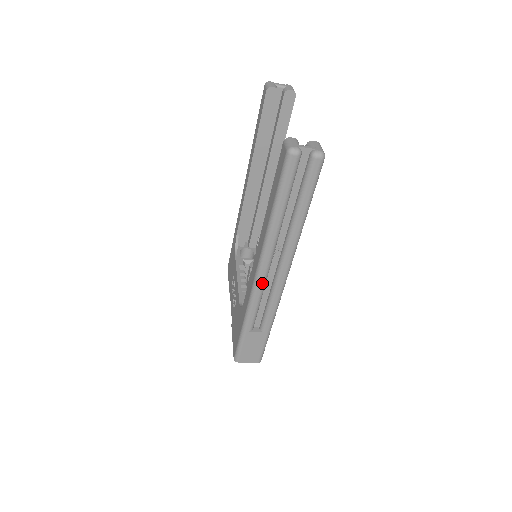
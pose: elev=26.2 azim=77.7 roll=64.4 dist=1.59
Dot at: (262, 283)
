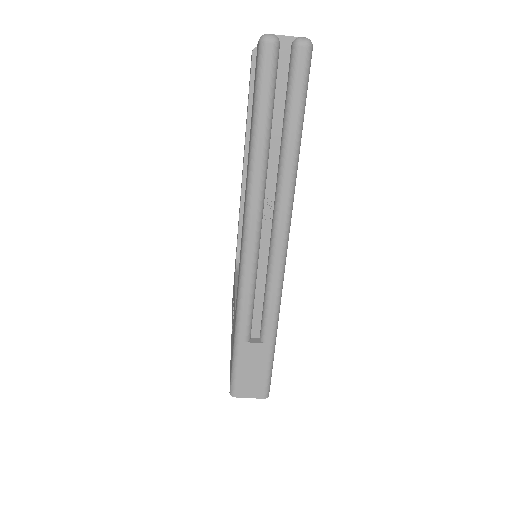
Dot at: (252, 258)
